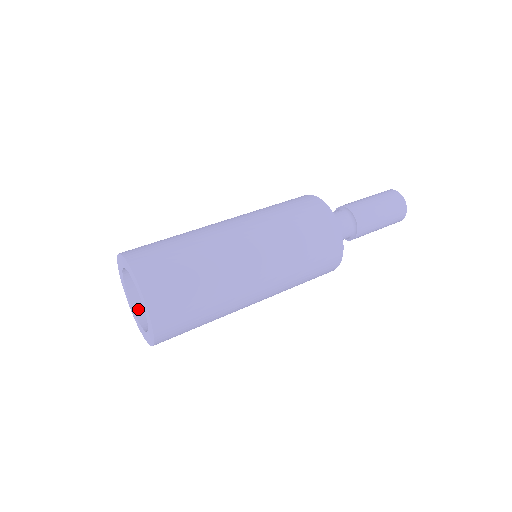
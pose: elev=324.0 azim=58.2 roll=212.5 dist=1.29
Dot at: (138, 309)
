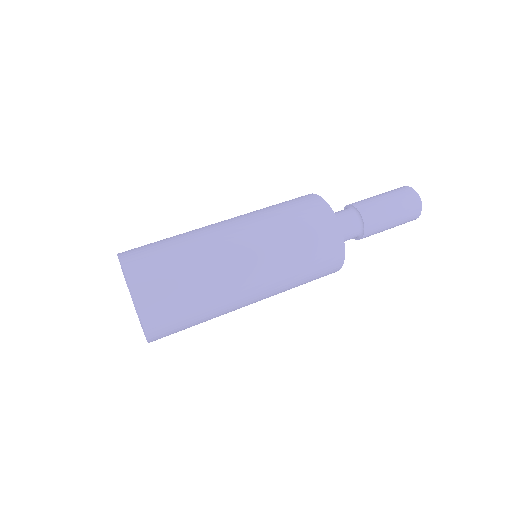
Dot at: occluded
